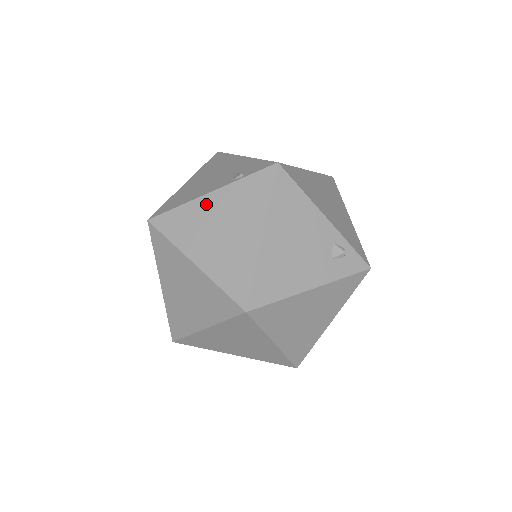
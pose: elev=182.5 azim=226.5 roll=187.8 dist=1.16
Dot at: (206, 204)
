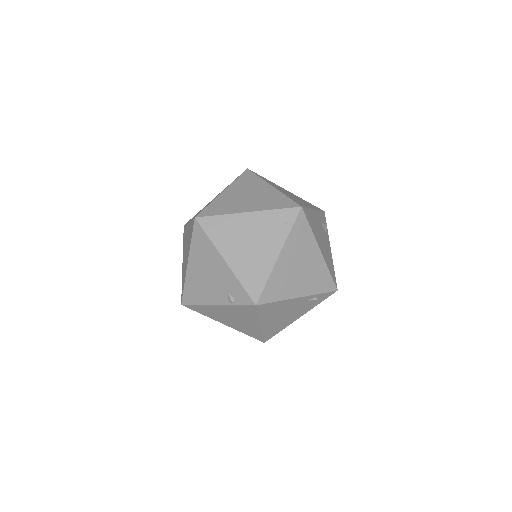
Dot at: (216, 309)
